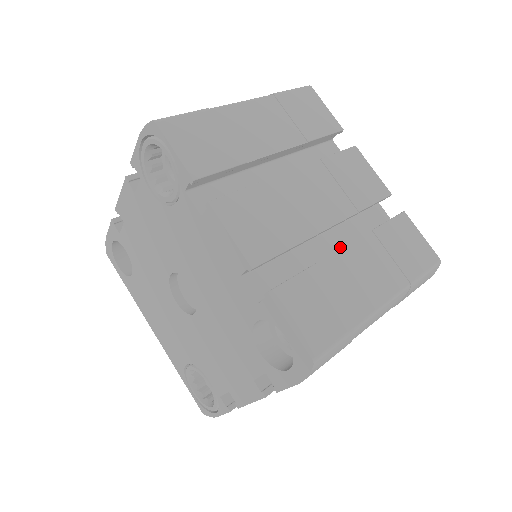
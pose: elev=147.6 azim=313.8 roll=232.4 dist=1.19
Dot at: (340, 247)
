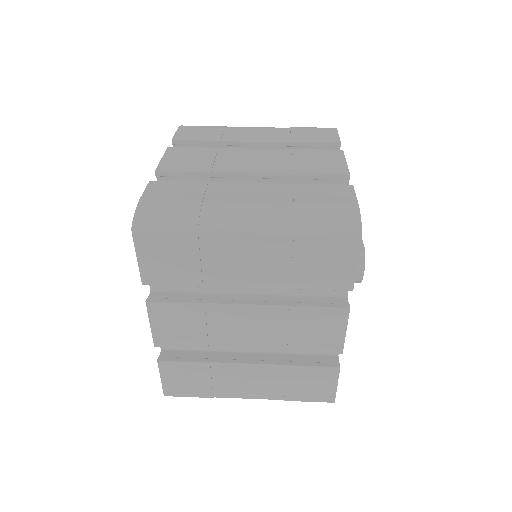
Dot at: occluded
